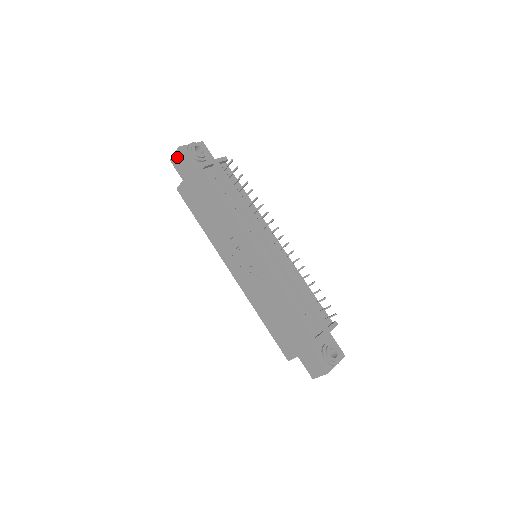
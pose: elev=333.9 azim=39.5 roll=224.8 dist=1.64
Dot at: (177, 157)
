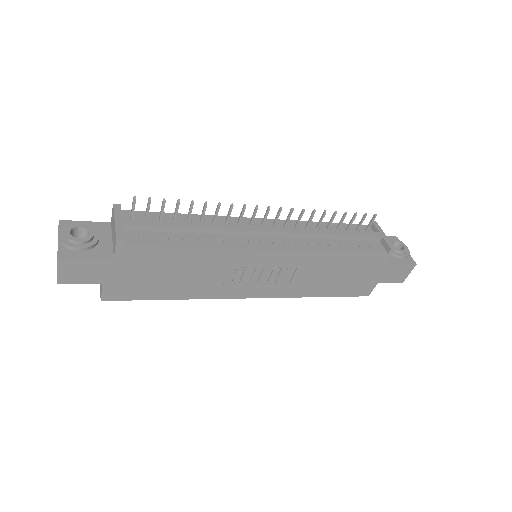
Dot at: (67, 270)
